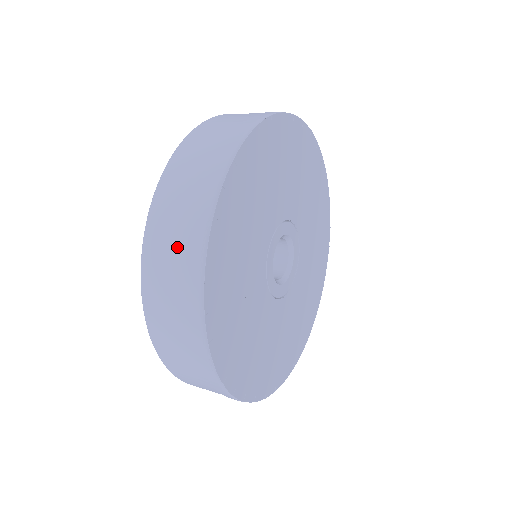
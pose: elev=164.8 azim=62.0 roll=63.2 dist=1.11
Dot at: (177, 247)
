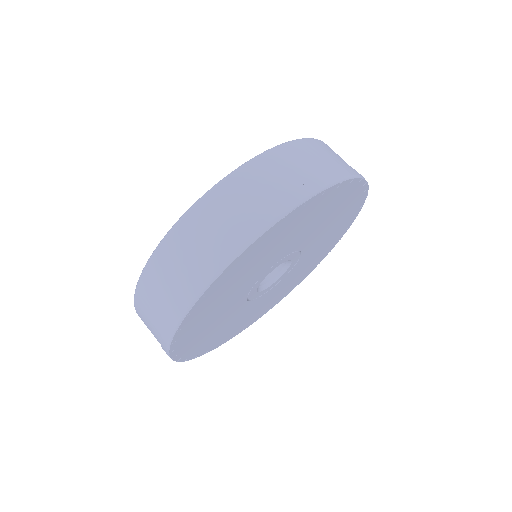
Dot at: (154, 323)
